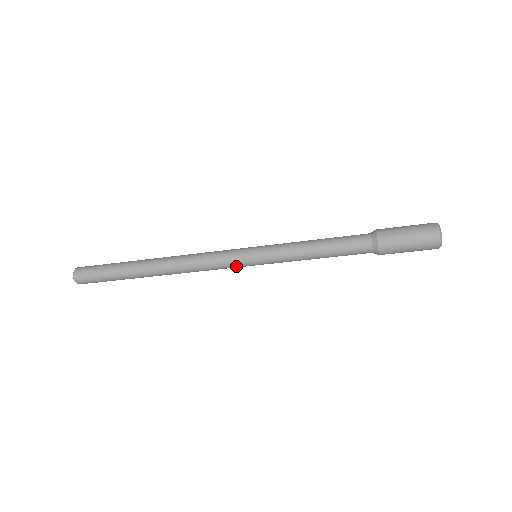
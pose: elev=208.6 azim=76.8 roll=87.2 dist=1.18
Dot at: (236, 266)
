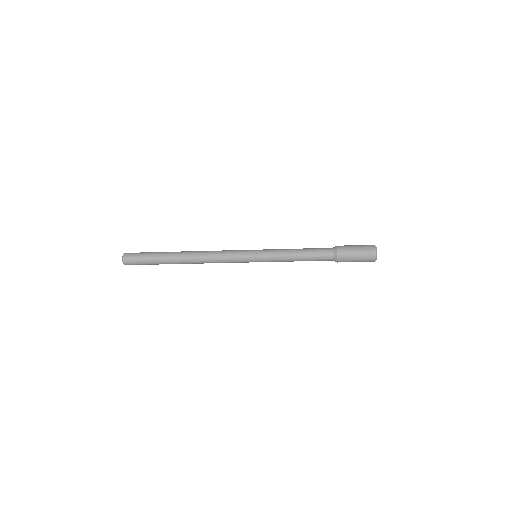
Dot at: (242, 260)
